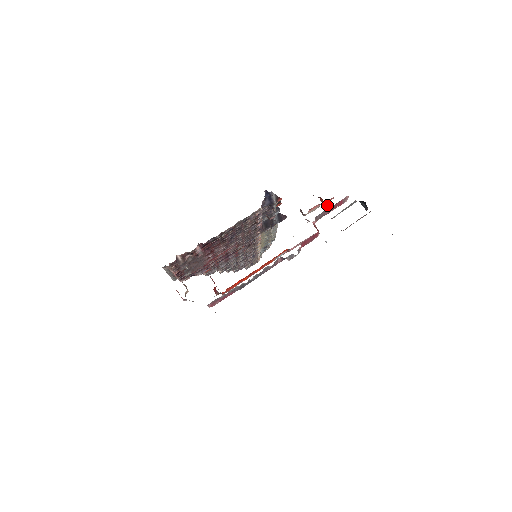
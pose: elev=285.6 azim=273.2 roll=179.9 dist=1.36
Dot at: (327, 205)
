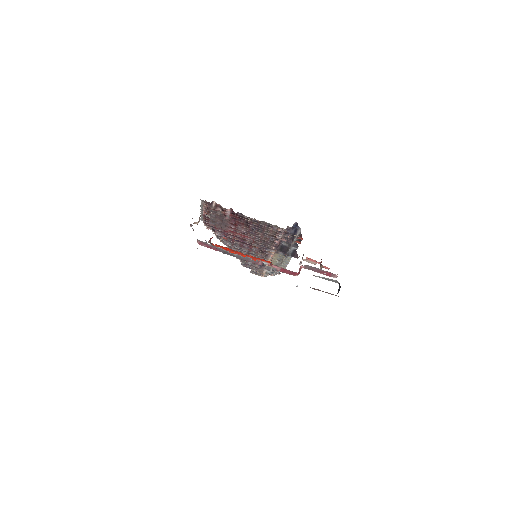
Dot at: (320, 267)
